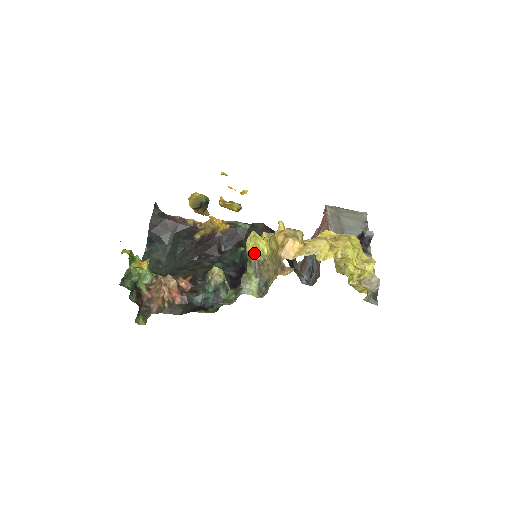
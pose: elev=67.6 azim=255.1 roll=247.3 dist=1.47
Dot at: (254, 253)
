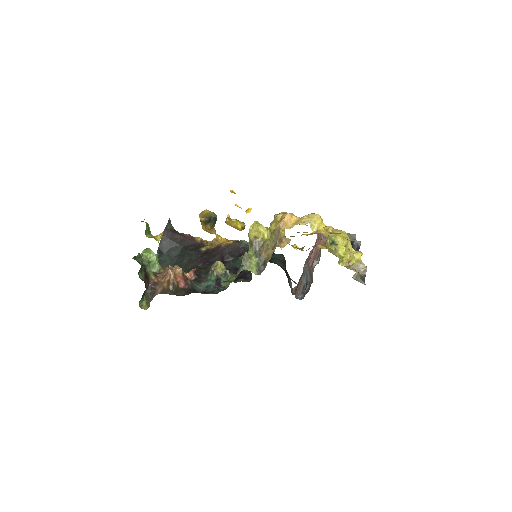
Dot at: (255, 237)
